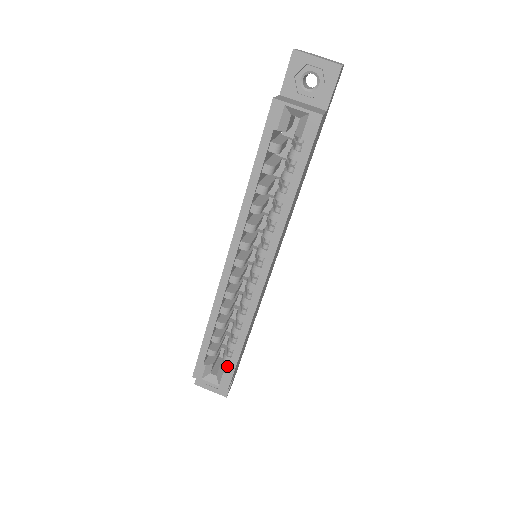
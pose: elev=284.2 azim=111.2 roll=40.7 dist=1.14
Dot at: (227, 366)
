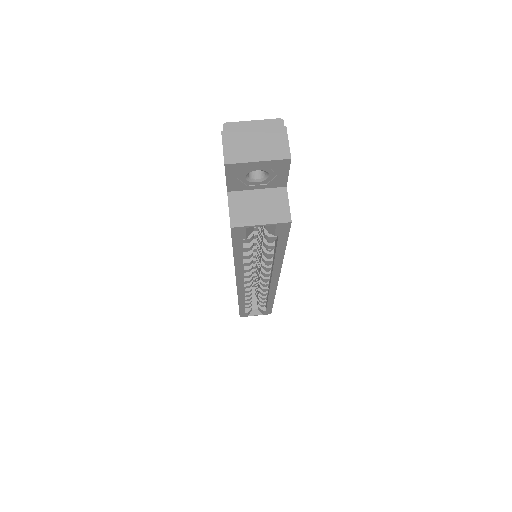
Dot at: (264, 306)
